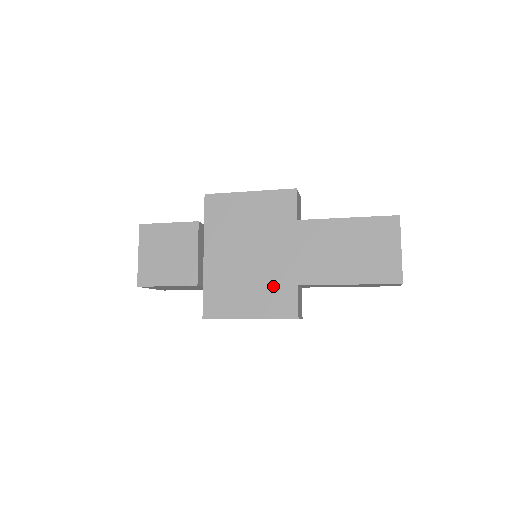
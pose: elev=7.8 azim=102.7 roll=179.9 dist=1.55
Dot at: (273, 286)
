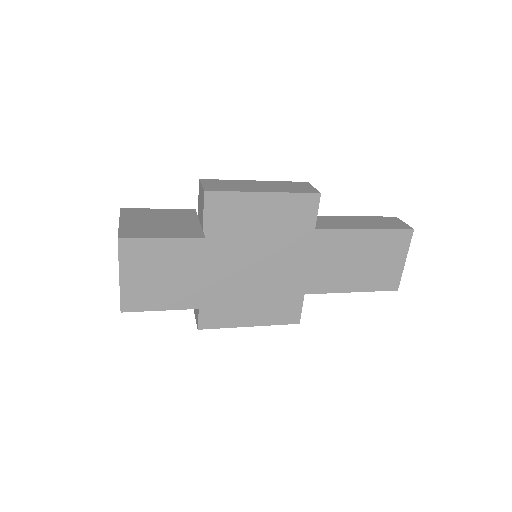
Dot at: (279, 296)
